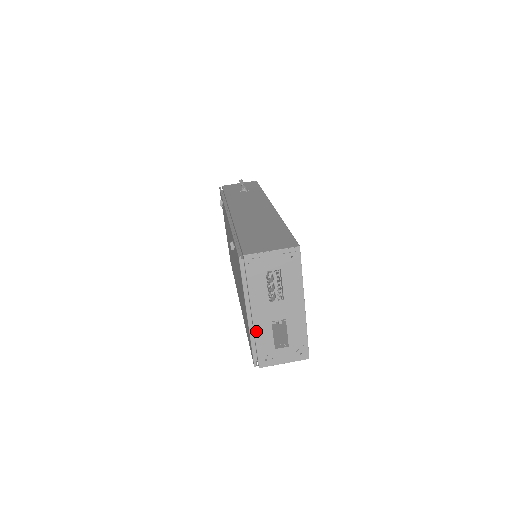
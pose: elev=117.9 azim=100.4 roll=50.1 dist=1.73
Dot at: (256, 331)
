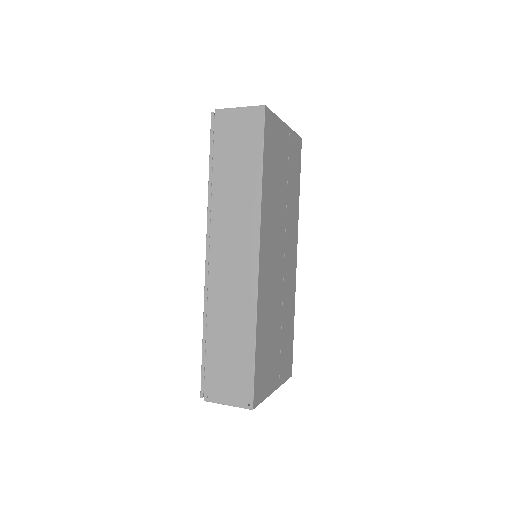
Dot at: occluded
